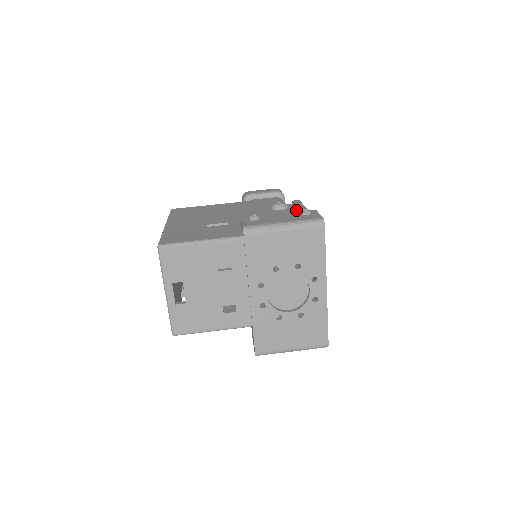
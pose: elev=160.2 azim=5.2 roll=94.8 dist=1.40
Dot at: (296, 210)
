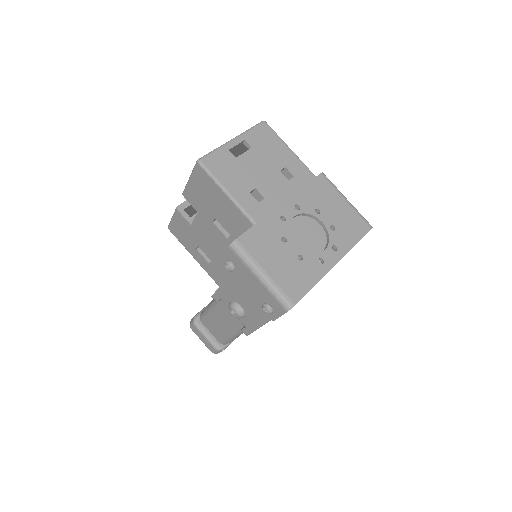
Dot at: occluded
